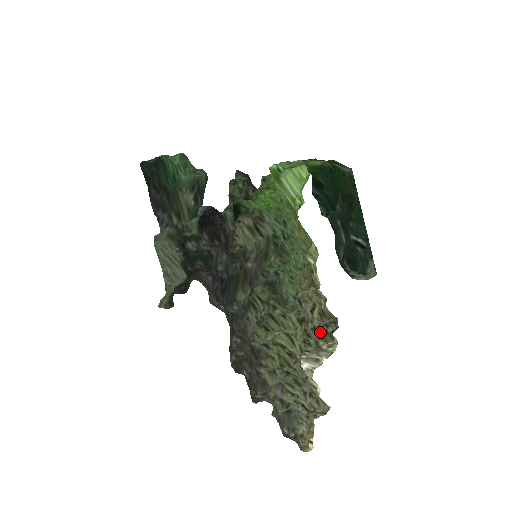
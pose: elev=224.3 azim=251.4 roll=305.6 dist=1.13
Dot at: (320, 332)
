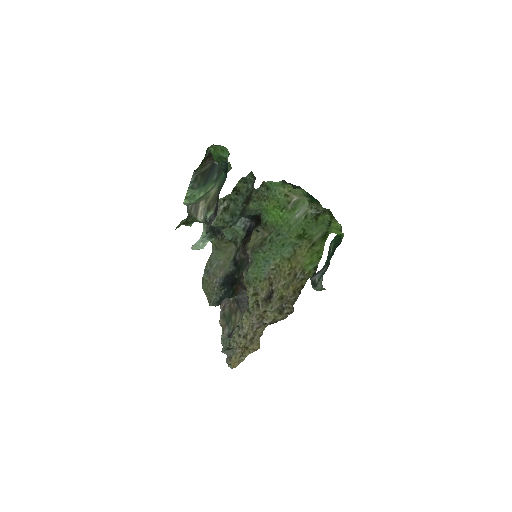
Dot at: (275, 309)
